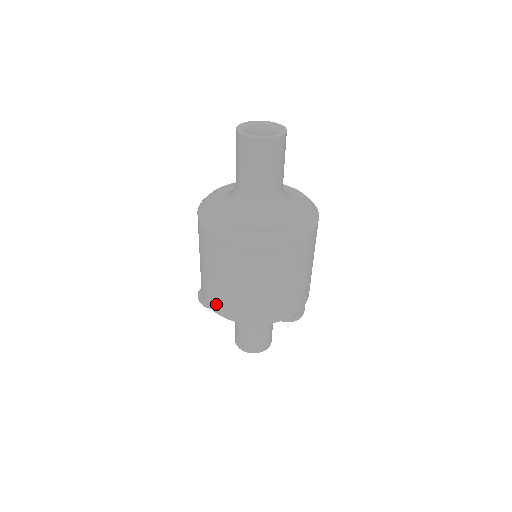
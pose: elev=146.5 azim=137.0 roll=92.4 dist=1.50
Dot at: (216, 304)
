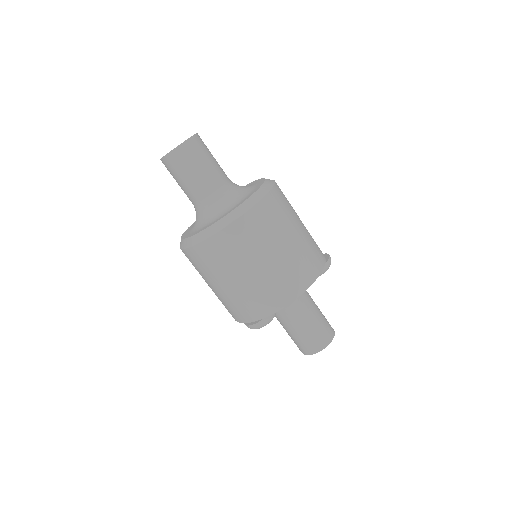
Dot at: (272, 301)
